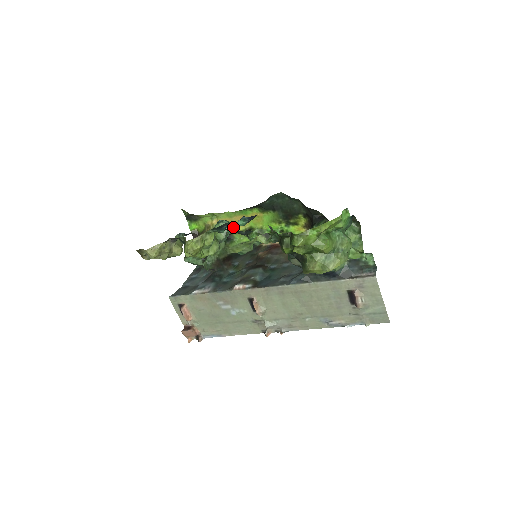
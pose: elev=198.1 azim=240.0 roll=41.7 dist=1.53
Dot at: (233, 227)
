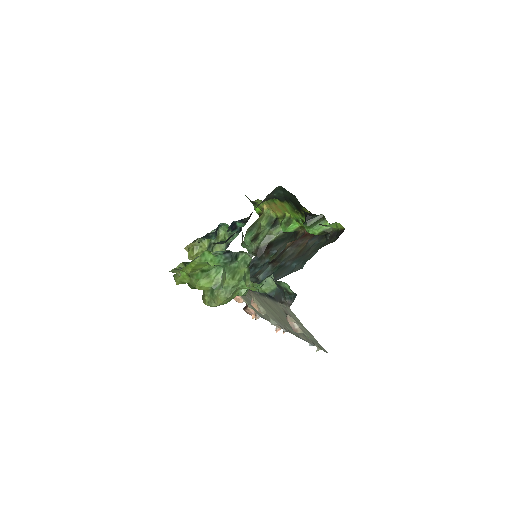
Dot at: (230, 230)
